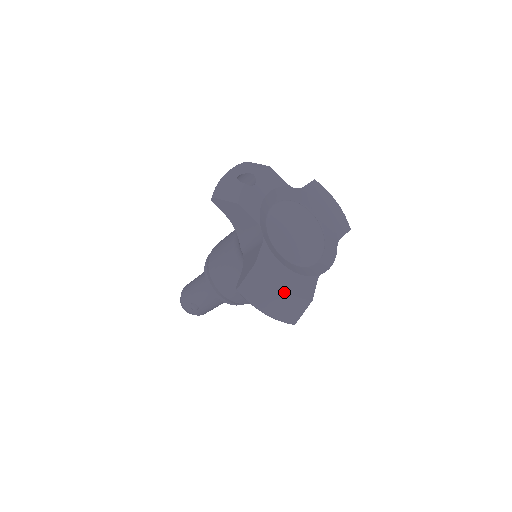
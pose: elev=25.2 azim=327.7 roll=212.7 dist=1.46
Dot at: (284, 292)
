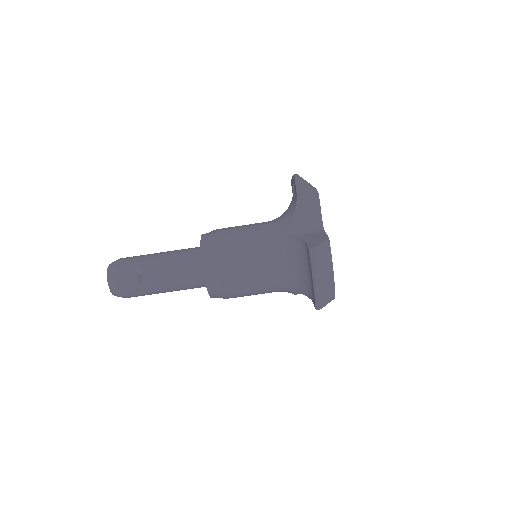
Dot at: (333, 275)
